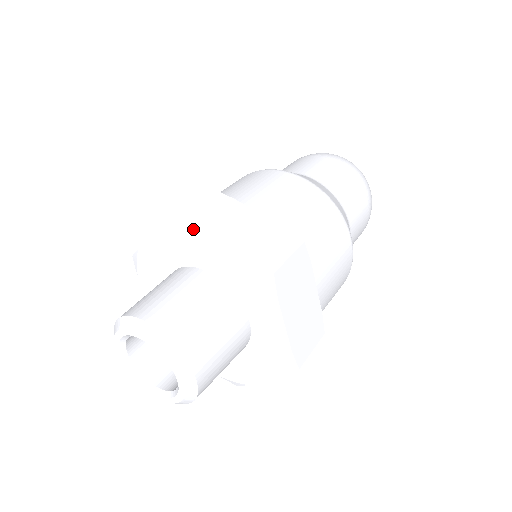
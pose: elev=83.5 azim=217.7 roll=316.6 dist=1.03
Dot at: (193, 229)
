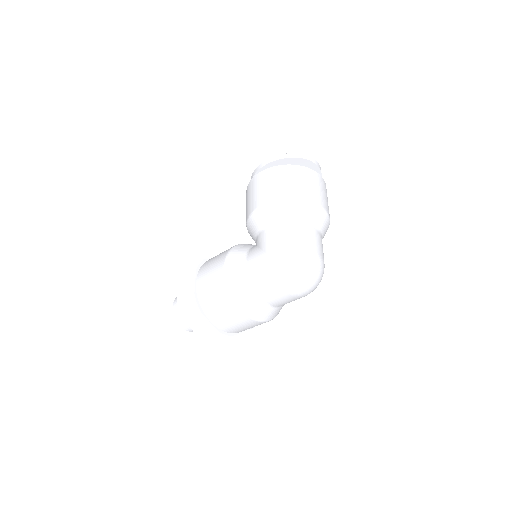
Dot at: (183, 319)
